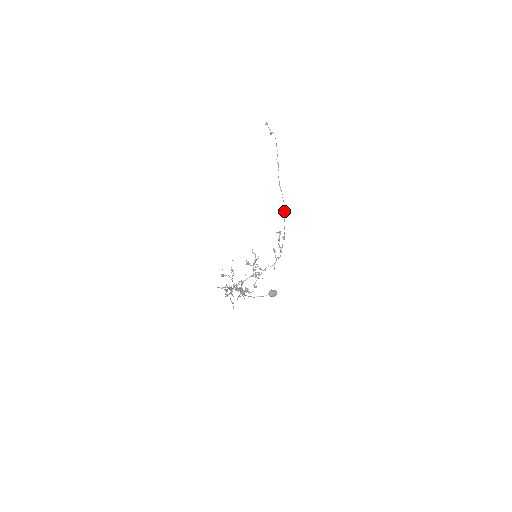
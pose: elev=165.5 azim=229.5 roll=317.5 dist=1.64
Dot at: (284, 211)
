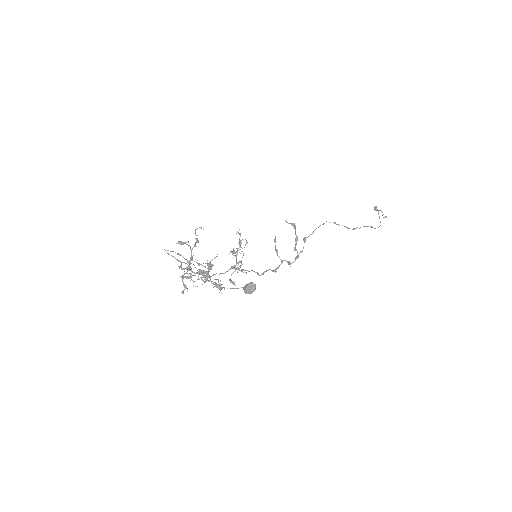
Dot at: (324, 223)
